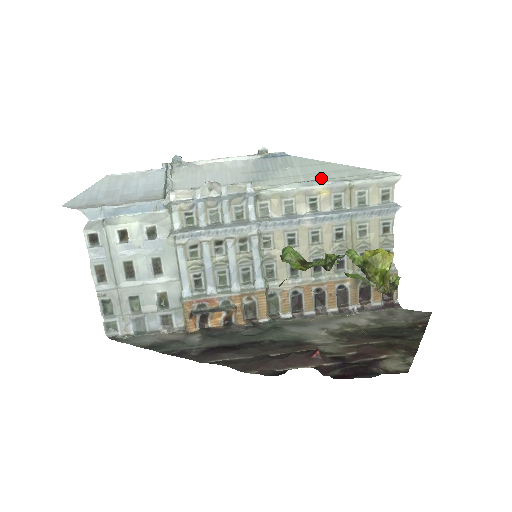
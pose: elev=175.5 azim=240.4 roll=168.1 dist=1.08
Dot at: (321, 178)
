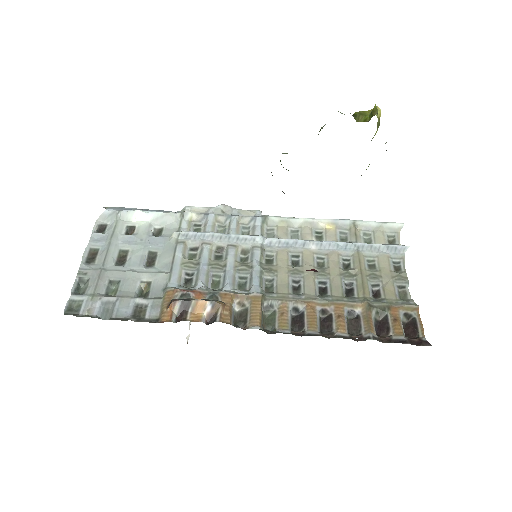
Dot at: occluded
